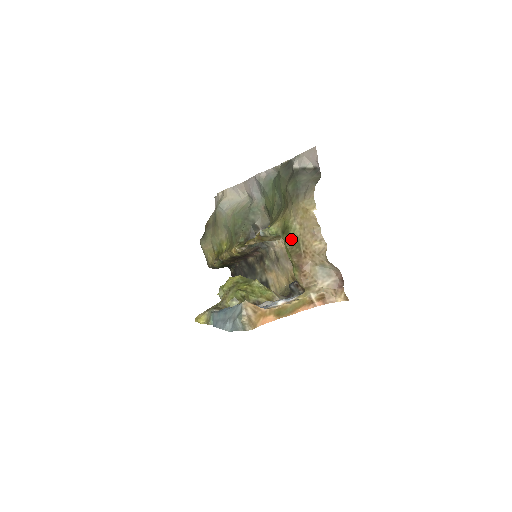
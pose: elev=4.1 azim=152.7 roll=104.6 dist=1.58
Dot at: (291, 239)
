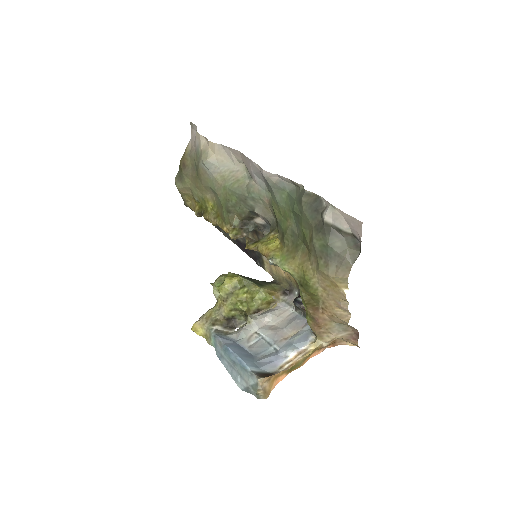
Dot at: (310, 295)
